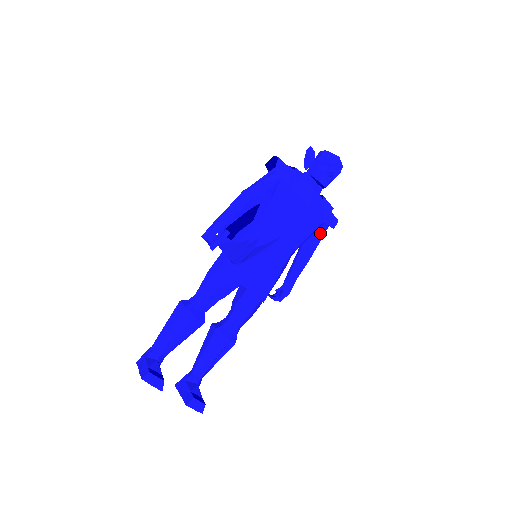
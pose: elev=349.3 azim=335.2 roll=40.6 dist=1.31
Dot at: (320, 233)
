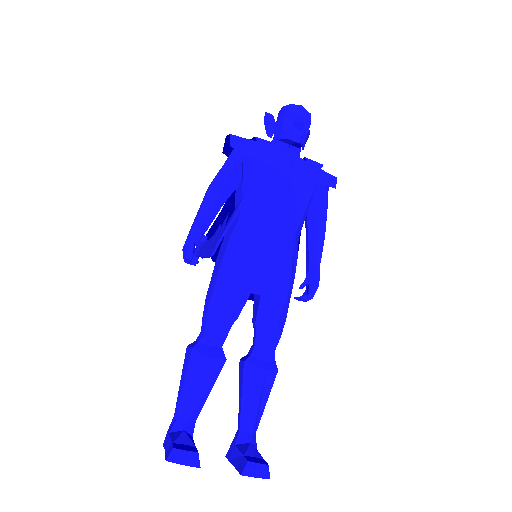
Dot at: (321, 199)
